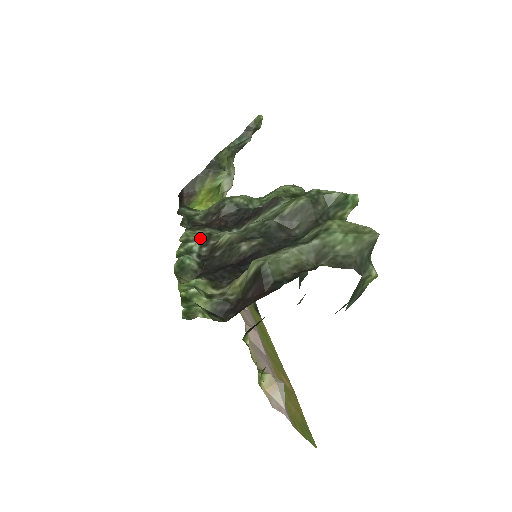
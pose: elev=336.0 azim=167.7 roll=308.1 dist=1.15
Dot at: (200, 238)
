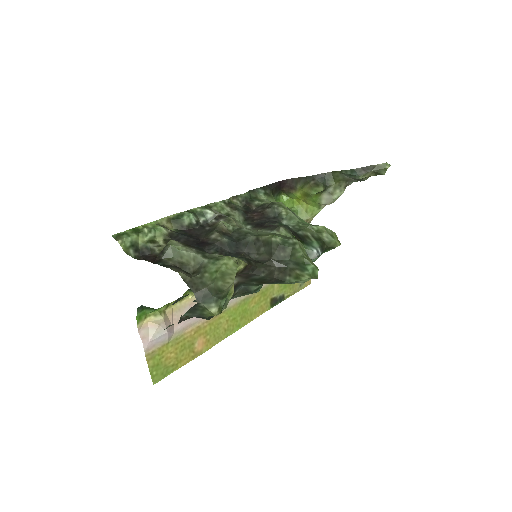
Dot at: (219, 212)
